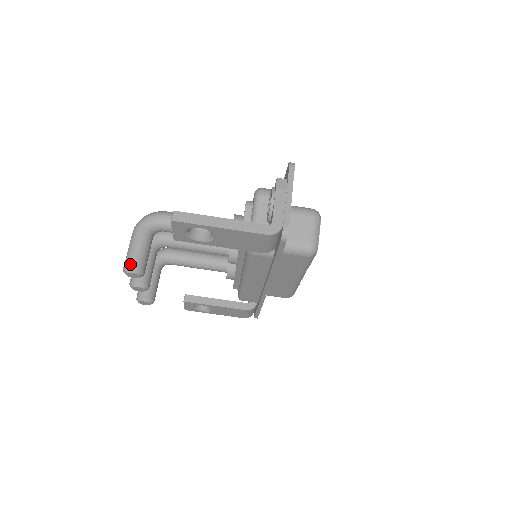
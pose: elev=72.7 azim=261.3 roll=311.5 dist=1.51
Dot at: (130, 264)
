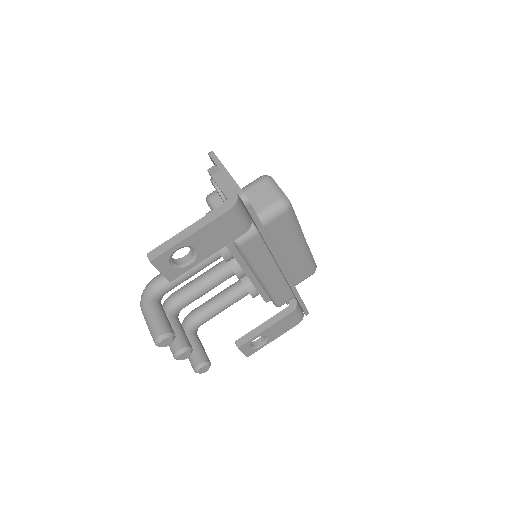
Dot at: (156, 334)
